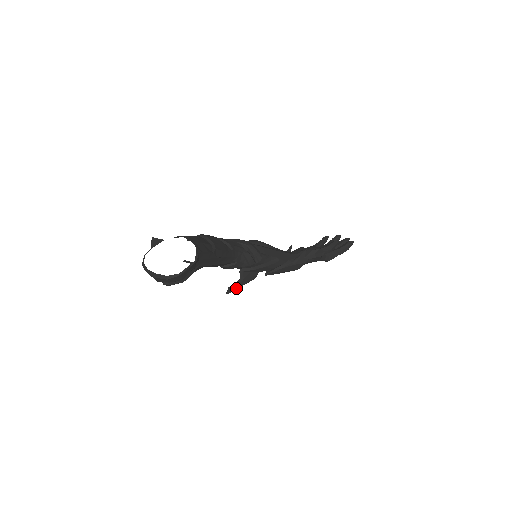
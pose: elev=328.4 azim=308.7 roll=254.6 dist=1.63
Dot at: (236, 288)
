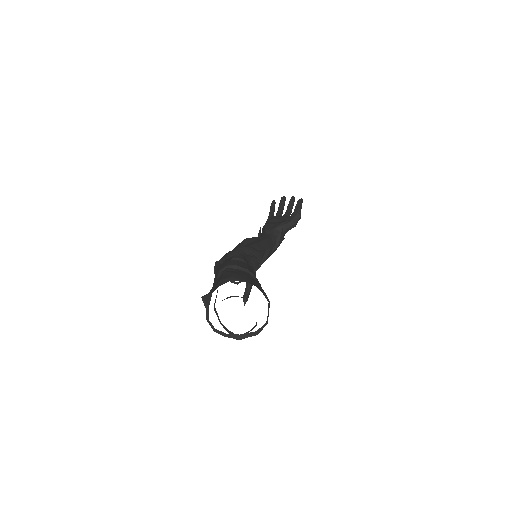
Dot at: occluded
